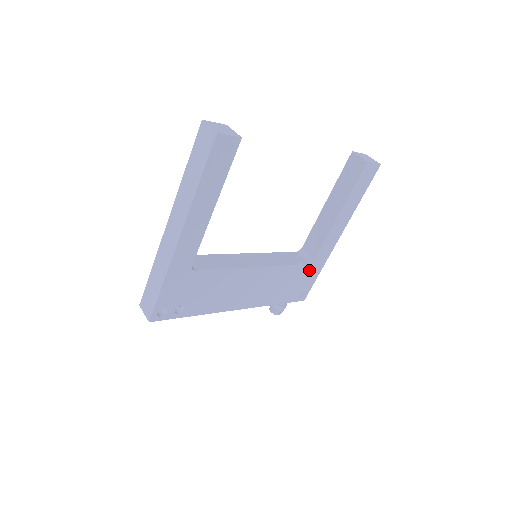
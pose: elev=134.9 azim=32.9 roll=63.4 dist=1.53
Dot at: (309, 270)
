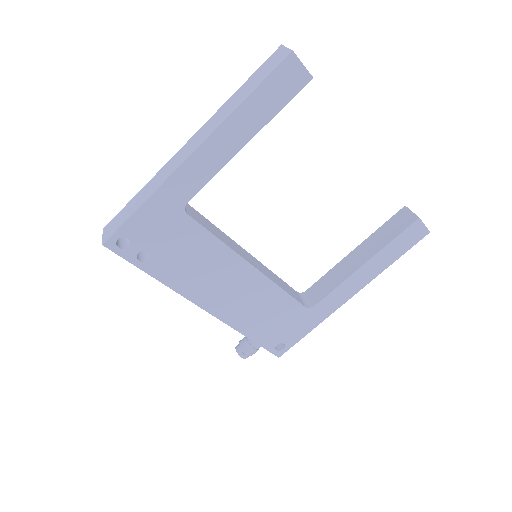
Dot at: (302, 317)
